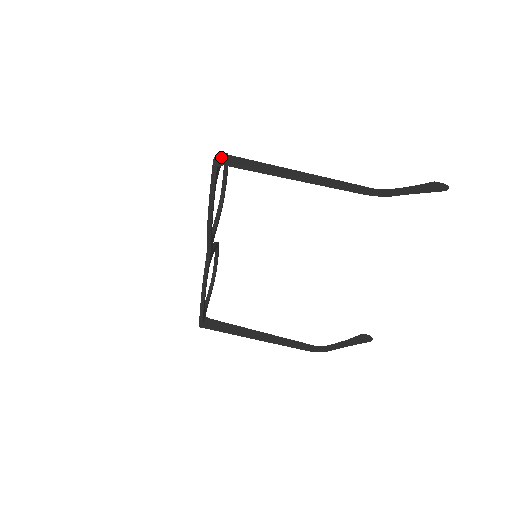
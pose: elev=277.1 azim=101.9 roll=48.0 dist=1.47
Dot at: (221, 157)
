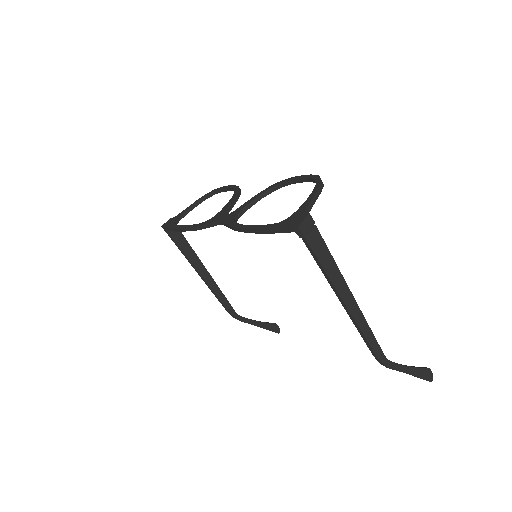
Dot at: (308, 225)
